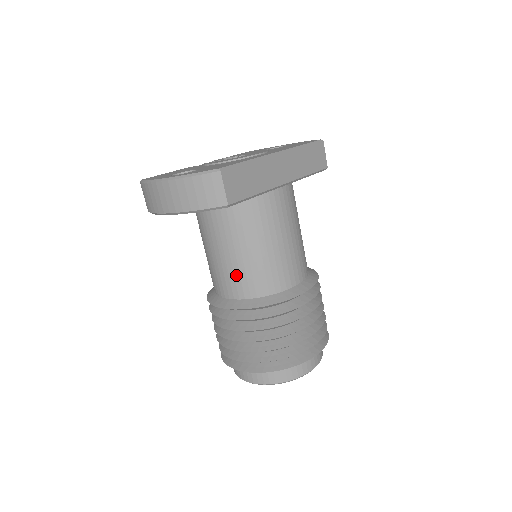
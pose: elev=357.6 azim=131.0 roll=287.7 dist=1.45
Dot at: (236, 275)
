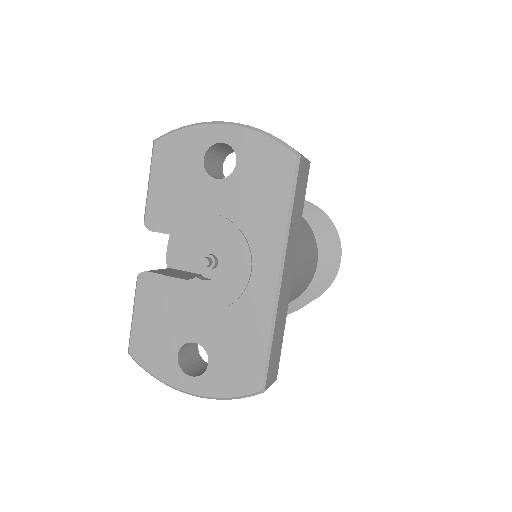
Dot at: occluded
